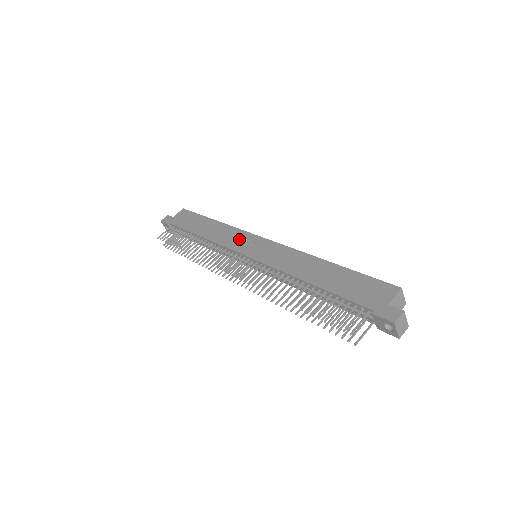
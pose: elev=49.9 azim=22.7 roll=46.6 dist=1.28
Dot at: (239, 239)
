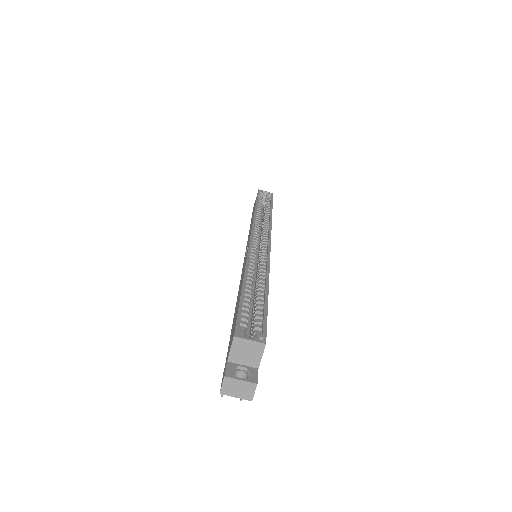
Dot at: occluded
